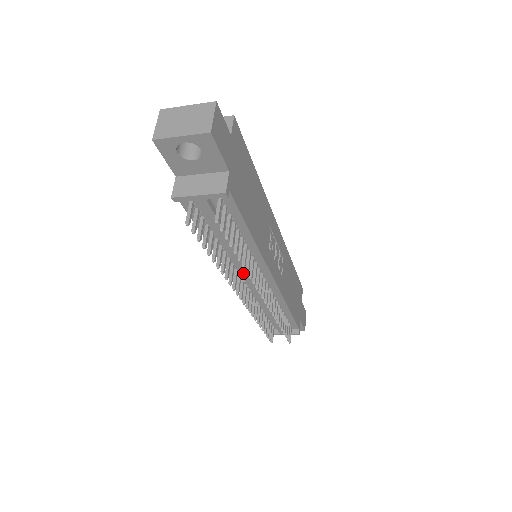
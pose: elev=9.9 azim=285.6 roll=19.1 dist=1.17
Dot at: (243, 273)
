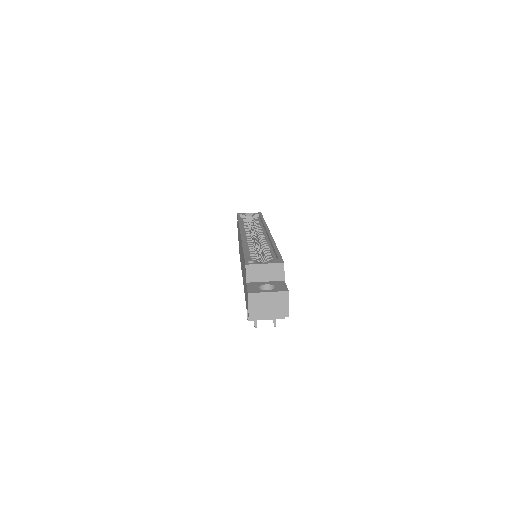
Dot at: occluded
